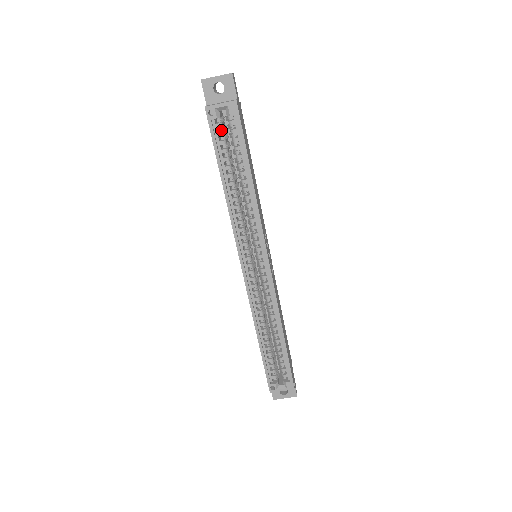
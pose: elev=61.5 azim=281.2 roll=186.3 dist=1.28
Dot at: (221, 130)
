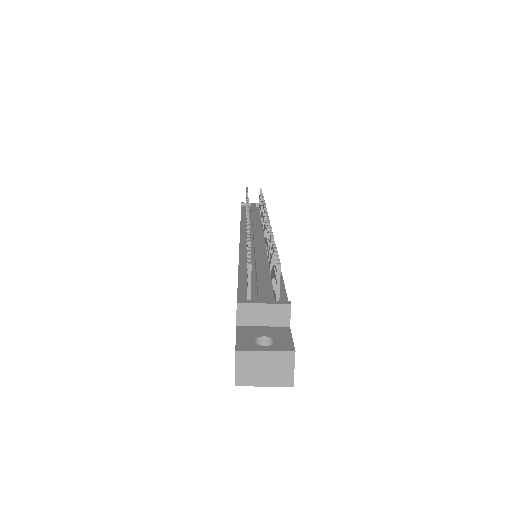
Dot at: occluded
